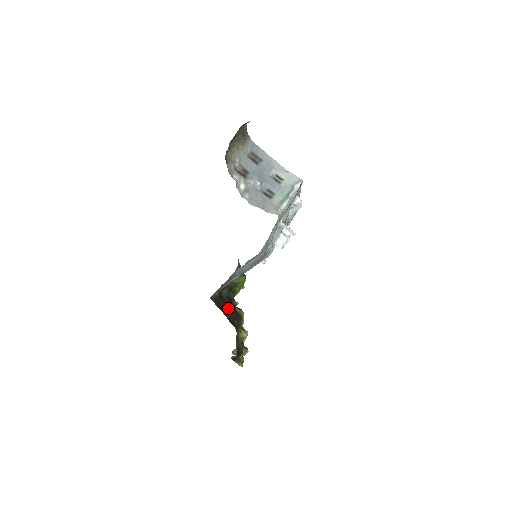
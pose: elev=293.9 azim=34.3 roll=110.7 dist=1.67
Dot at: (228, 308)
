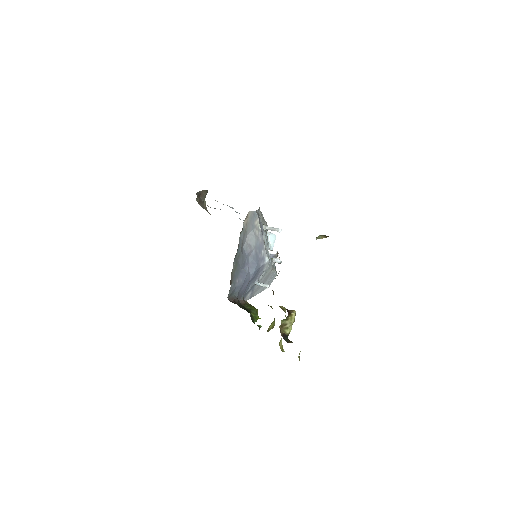
Dot at: occluded
